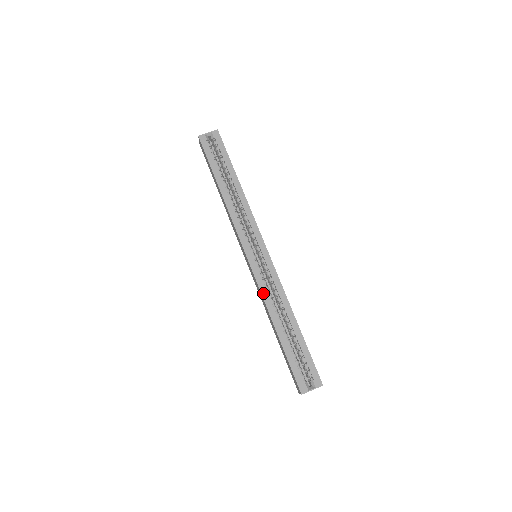
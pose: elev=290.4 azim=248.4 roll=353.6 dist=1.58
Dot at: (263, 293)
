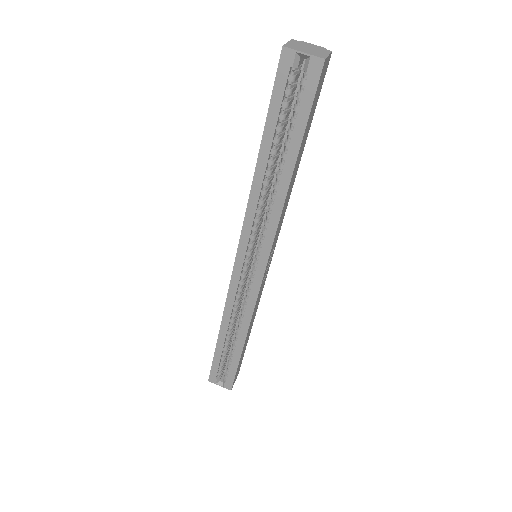
Dot at: (228, 304)
